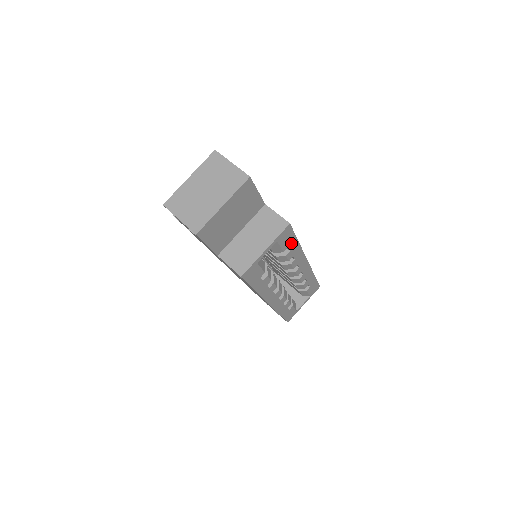
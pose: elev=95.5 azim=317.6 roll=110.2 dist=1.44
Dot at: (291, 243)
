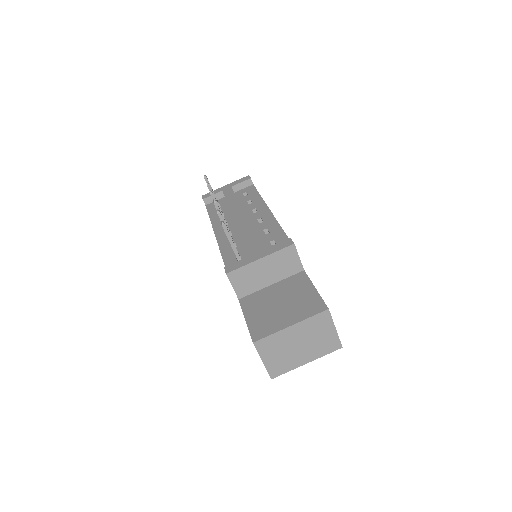
Dot at: occluded
